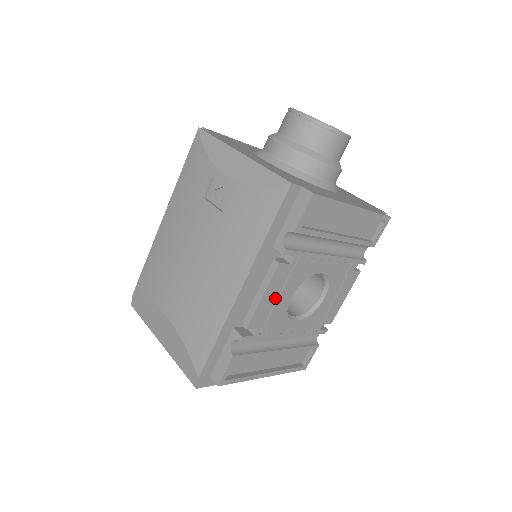
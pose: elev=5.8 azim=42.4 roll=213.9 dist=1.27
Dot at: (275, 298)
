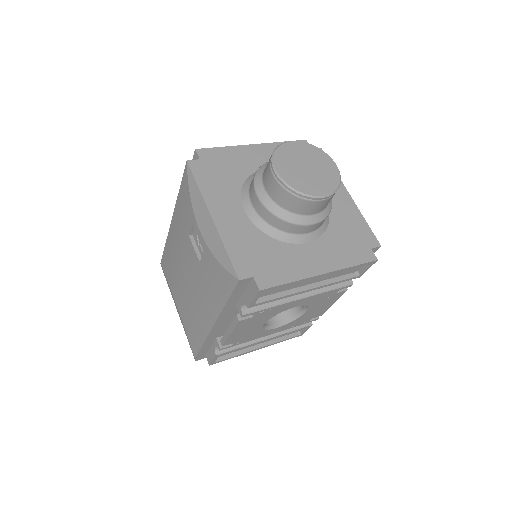
Dot at: (245, 330)
